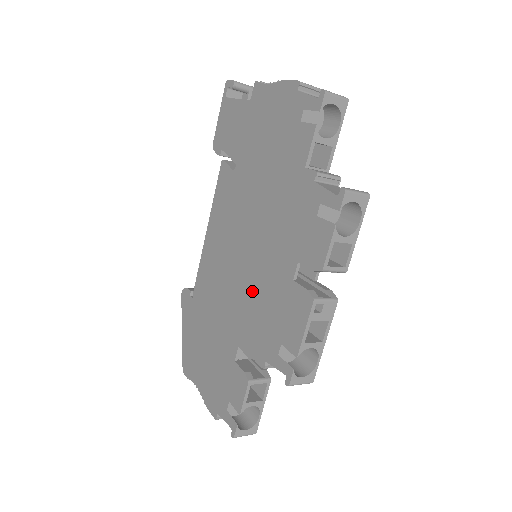
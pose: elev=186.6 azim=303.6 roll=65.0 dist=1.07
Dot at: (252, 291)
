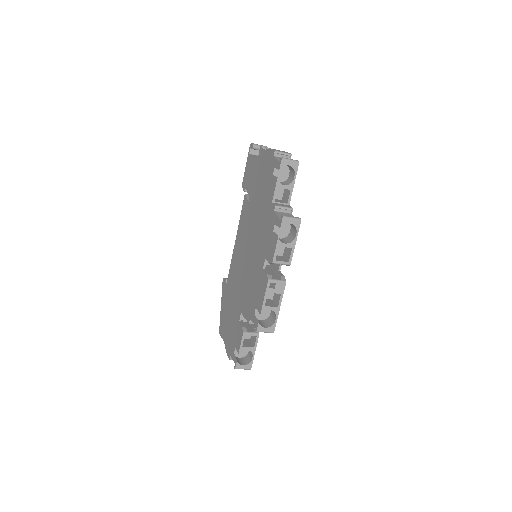
Dot at: (249, 277)
